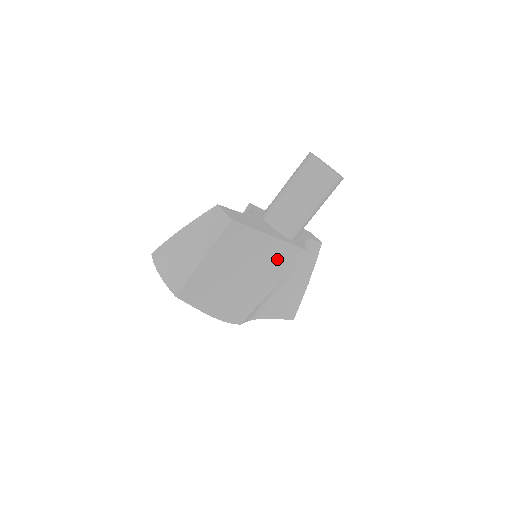
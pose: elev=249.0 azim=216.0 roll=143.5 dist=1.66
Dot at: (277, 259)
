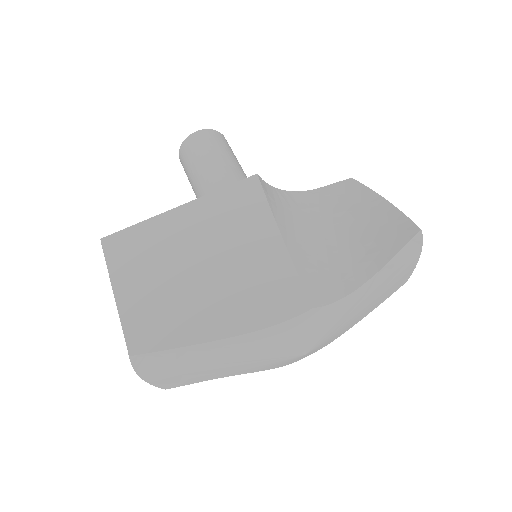
Dot at: (224, 213)
